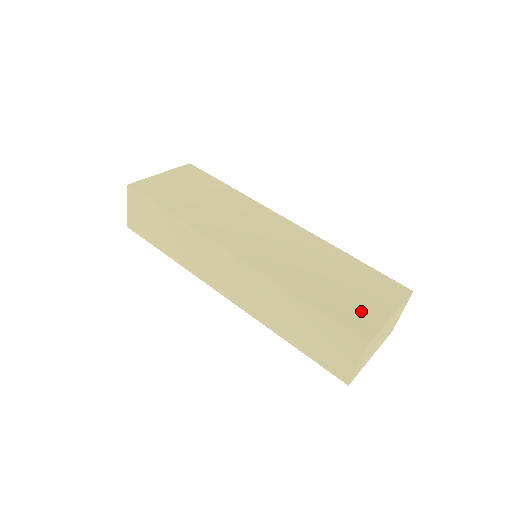
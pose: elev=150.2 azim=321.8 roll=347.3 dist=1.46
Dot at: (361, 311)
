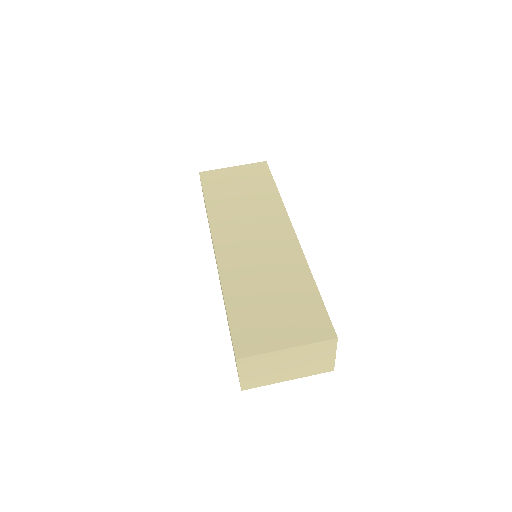
Dot at: (262, 332)
